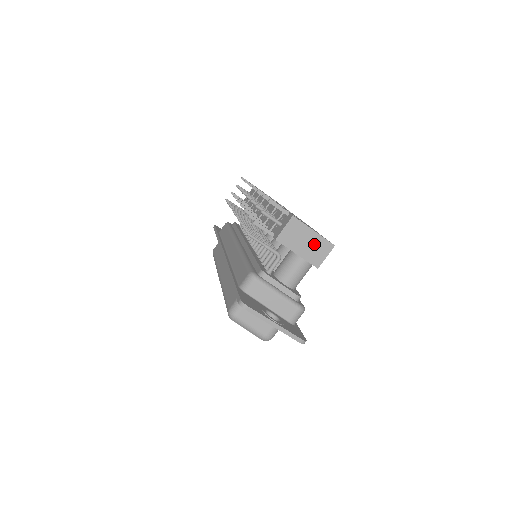
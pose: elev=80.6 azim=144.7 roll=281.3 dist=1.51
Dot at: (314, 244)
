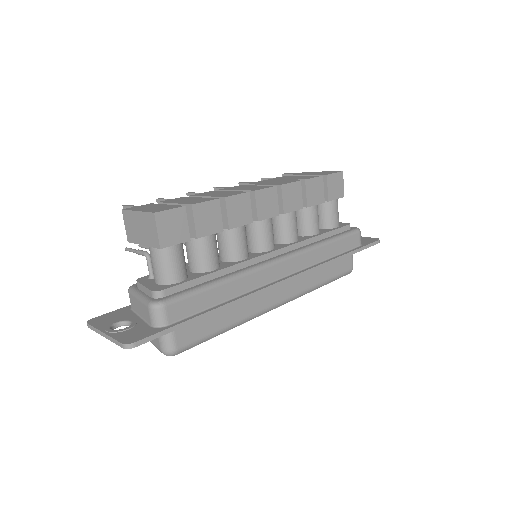
Dot at: (144, 225)
